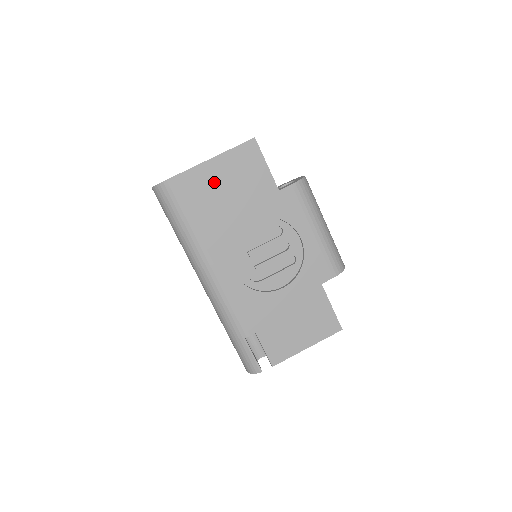
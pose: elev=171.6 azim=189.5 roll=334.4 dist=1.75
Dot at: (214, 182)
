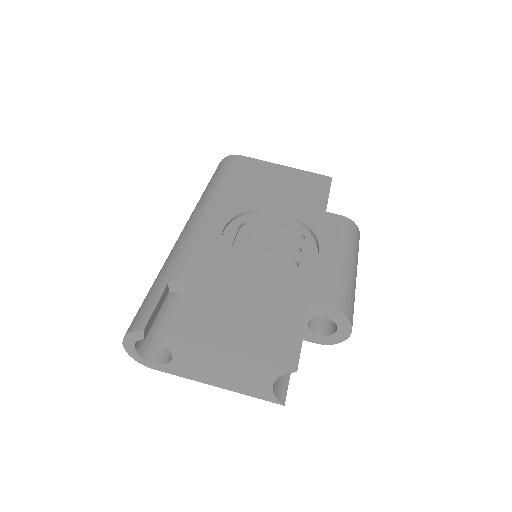
Dot at: (272, 176)
